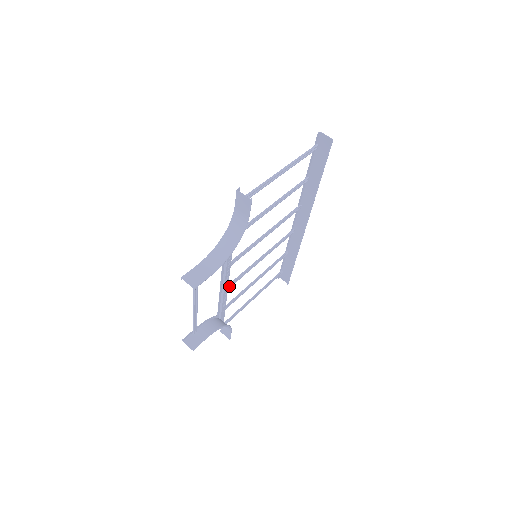
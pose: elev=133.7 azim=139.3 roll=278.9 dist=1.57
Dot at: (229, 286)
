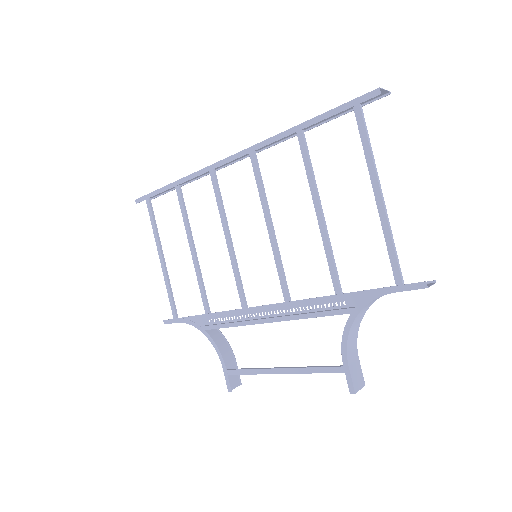
Dot at: (247, 309)
